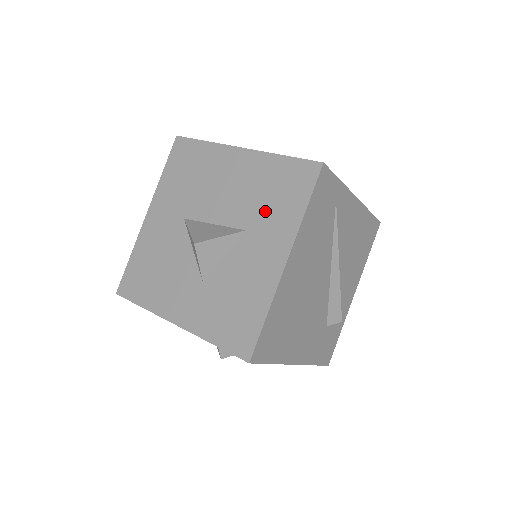
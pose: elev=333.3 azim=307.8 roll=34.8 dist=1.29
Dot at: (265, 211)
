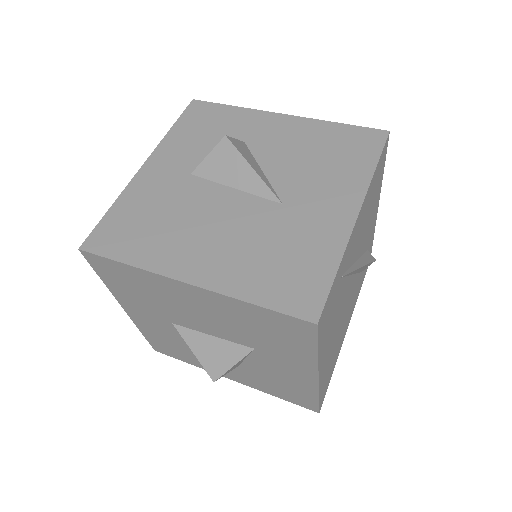
Dot at: (266, 342)
